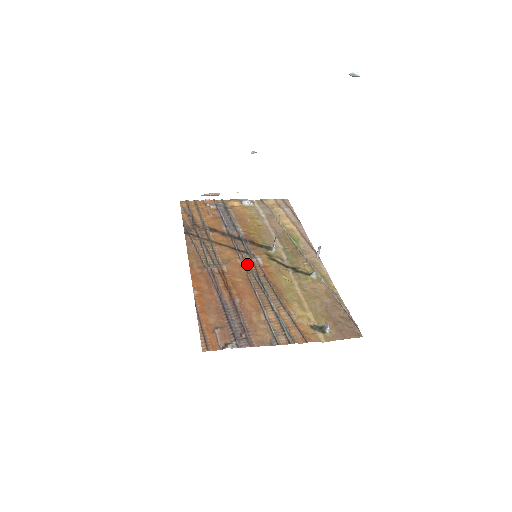
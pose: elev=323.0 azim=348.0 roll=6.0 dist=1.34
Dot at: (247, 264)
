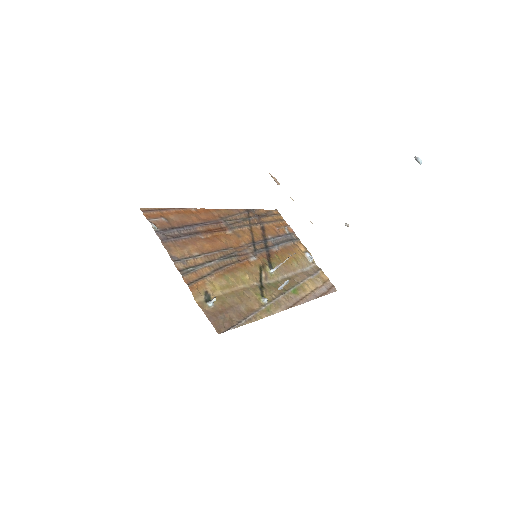
Dot at: (243, 248)
